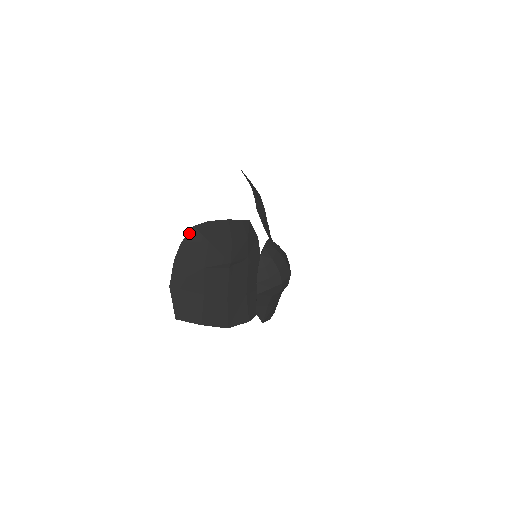
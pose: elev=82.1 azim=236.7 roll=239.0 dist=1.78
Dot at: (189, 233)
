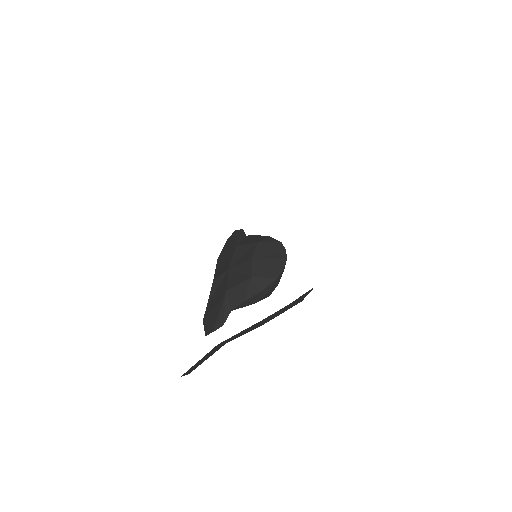
Dot at: (305, 293)
